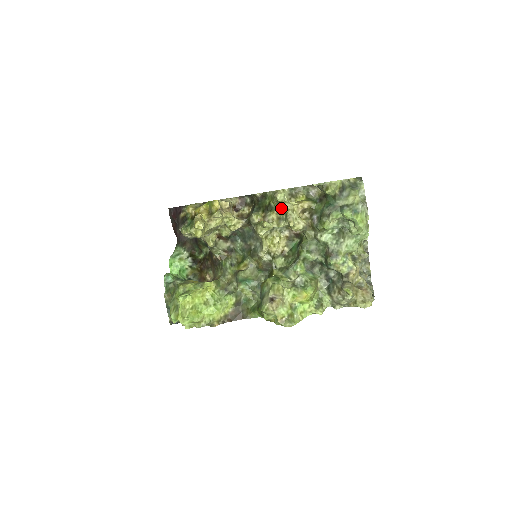
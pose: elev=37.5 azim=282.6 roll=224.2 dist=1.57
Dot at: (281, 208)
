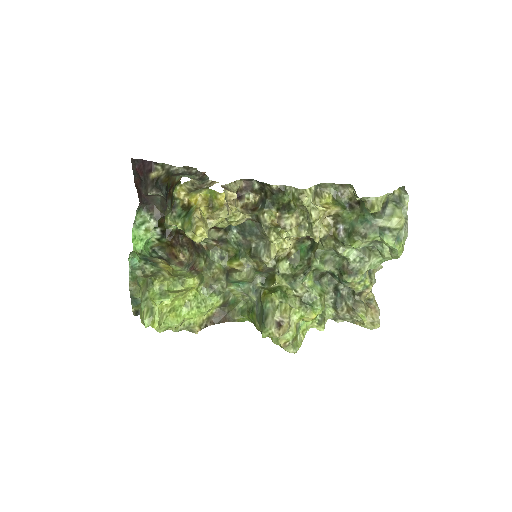
Dot at: (304, 212)
